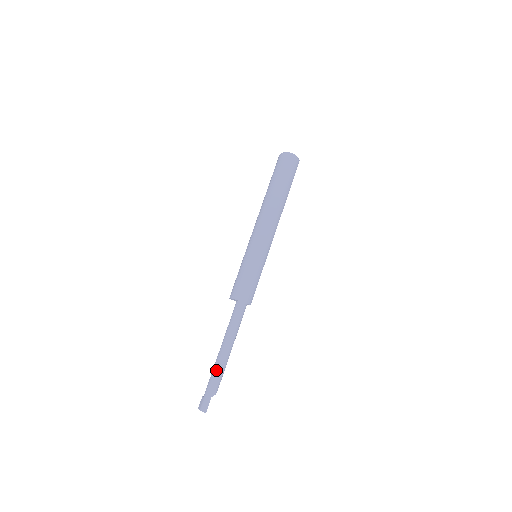
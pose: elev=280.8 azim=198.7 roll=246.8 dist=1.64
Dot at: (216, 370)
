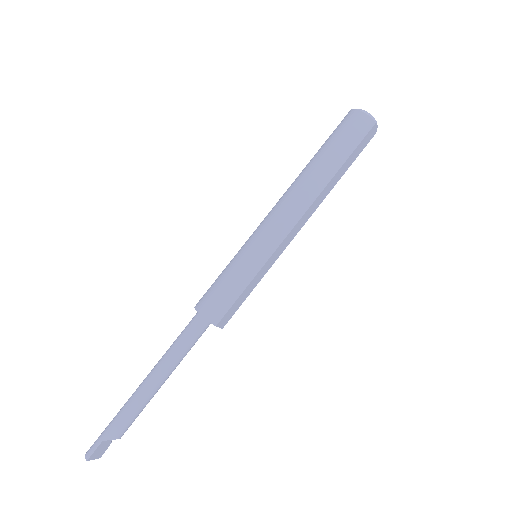
Dot at: (126, 402)
